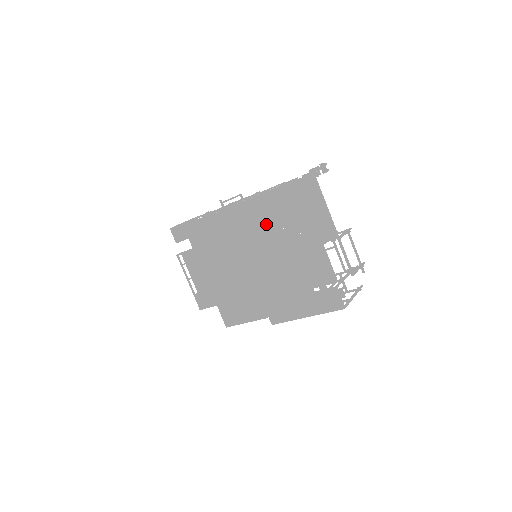
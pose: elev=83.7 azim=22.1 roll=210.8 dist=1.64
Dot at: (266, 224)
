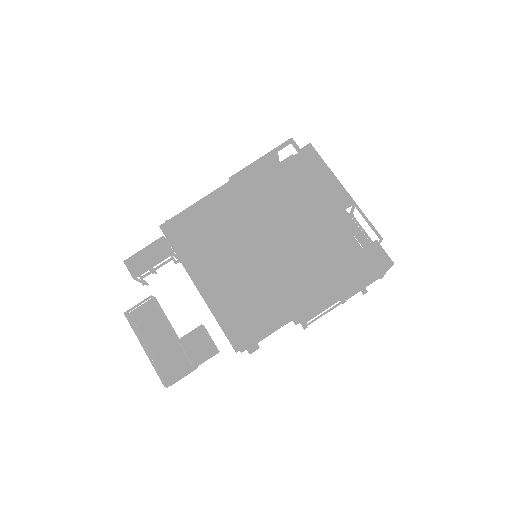
Dot at: (276, 191)
